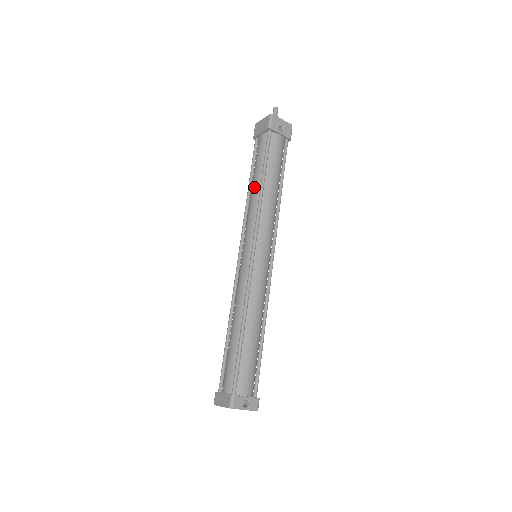
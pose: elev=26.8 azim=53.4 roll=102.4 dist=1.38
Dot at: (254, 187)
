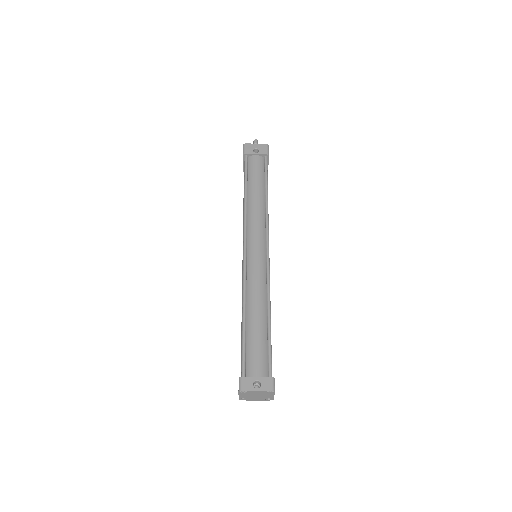
Dot at: (243, 203)
